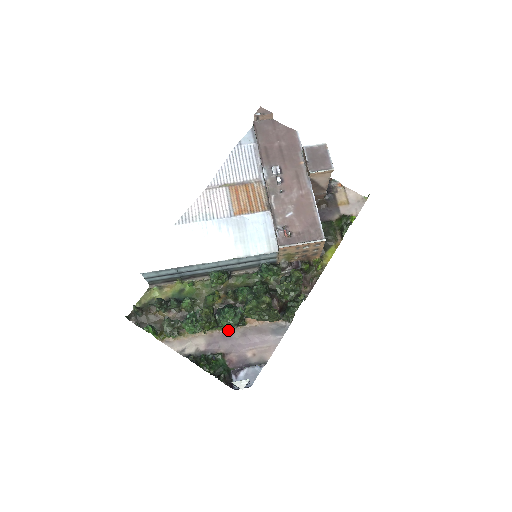
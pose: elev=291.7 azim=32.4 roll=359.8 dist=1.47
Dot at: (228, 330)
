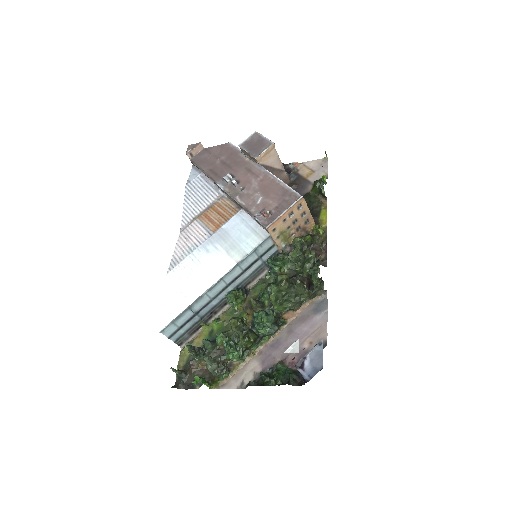
Dot at: (273, 338)
